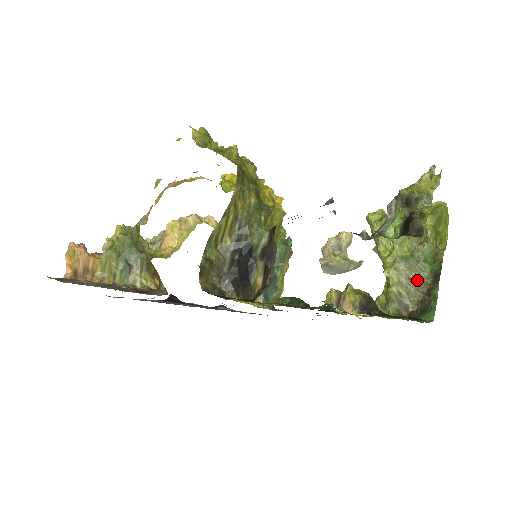
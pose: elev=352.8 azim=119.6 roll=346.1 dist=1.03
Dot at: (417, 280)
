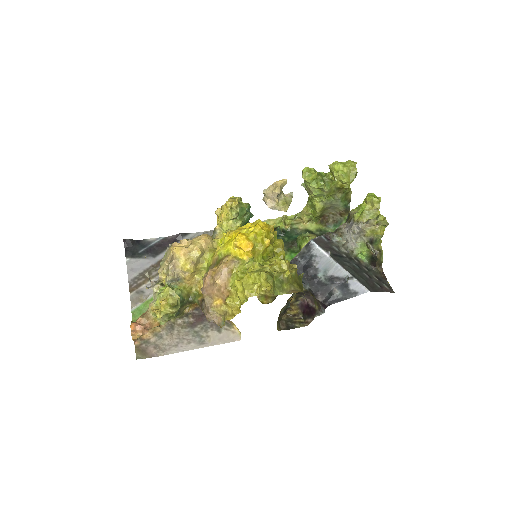
Dot at: (334, 207)
